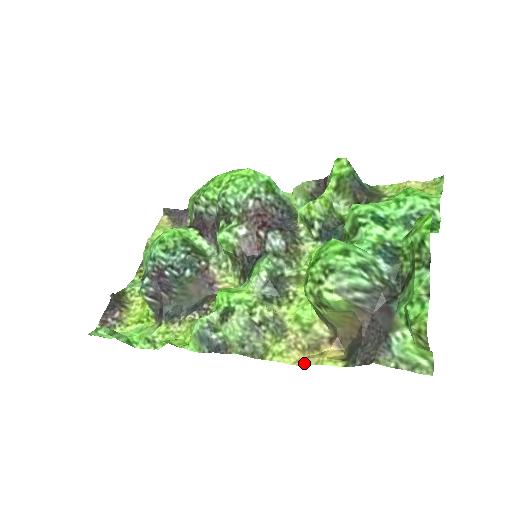
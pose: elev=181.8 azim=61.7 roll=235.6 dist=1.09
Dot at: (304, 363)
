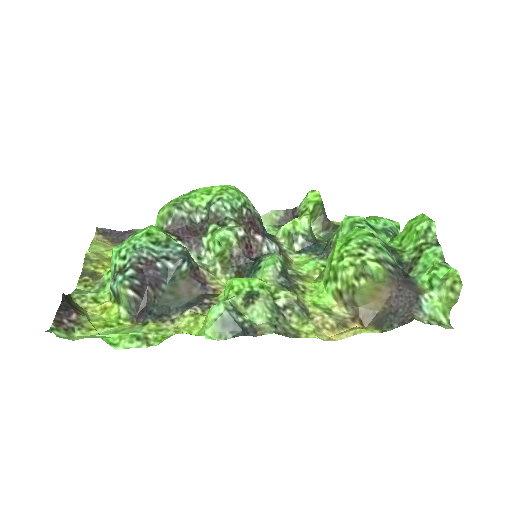
Dot at: (339, 338)
